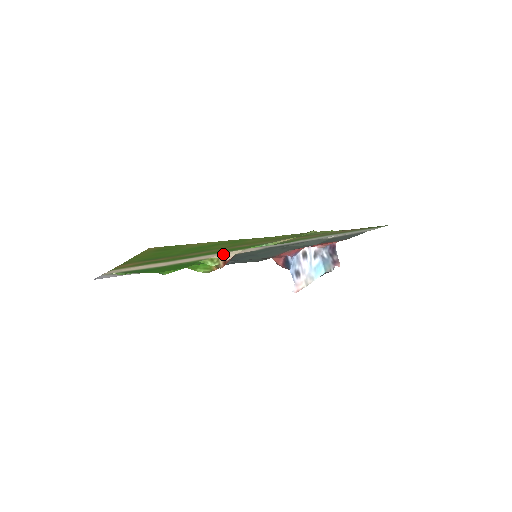
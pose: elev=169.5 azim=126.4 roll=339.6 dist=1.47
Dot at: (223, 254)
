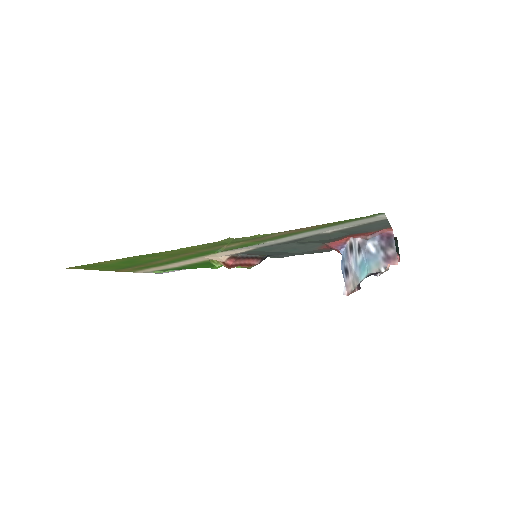
Dot at: (207, 257)
